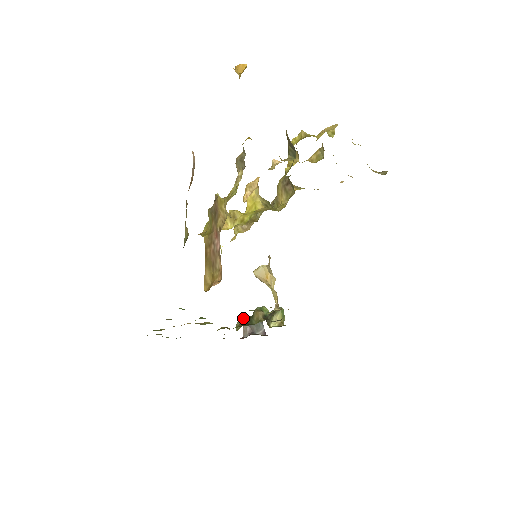
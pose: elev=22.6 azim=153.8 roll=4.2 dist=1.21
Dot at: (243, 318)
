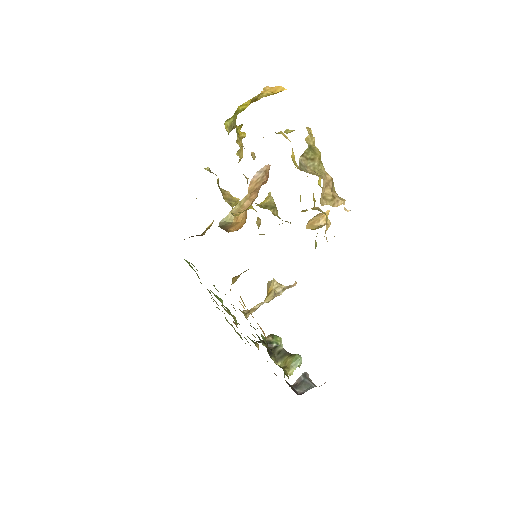
Dot at: occluded
